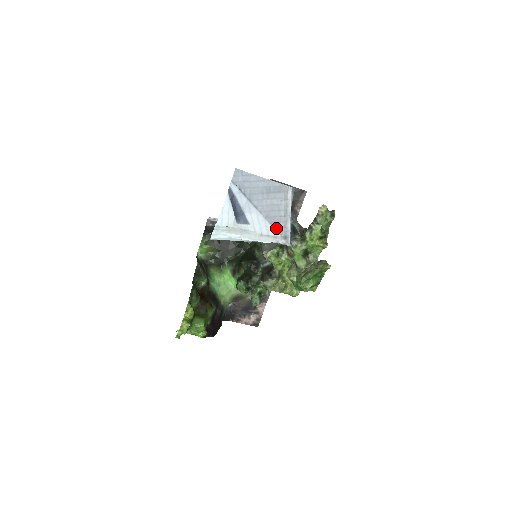
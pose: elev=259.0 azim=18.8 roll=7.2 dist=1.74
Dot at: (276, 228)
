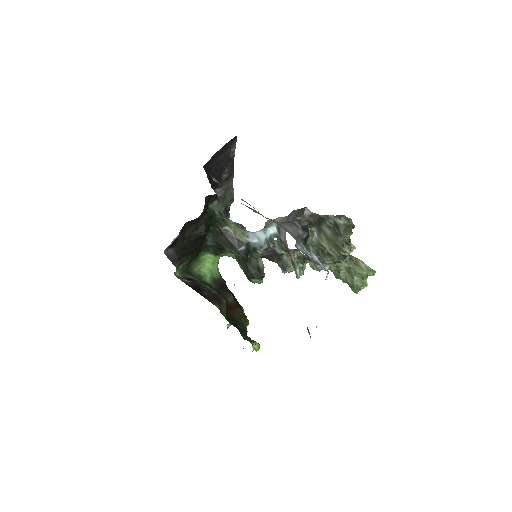
Dot at: occluded
